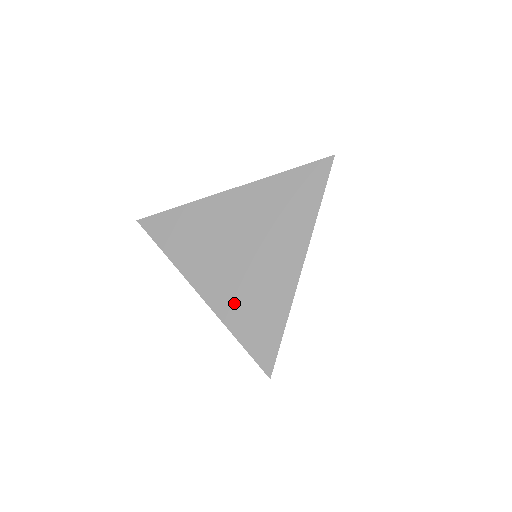
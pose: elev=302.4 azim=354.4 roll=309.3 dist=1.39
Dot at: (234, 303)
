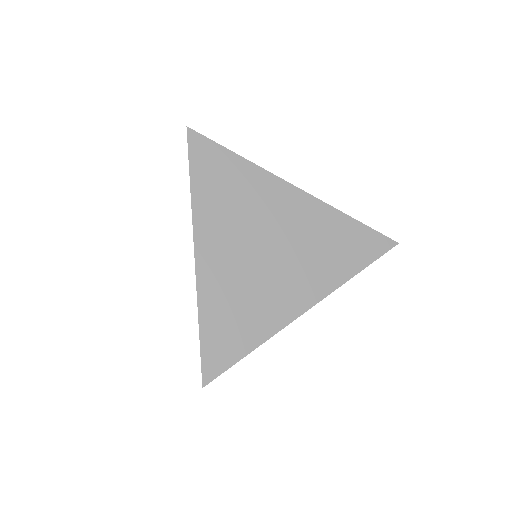
Dot at: (222, 291)
